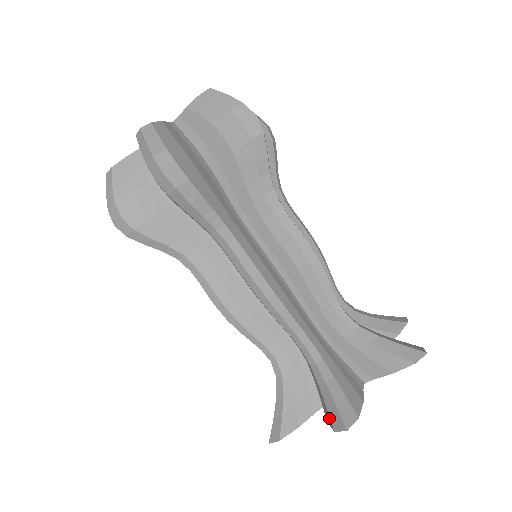
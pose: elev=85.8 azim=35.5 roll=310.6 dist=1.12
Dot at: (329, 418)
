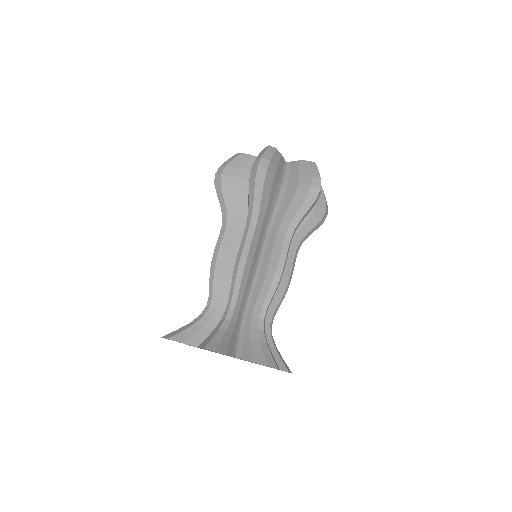
Dot at: (264, 359)
